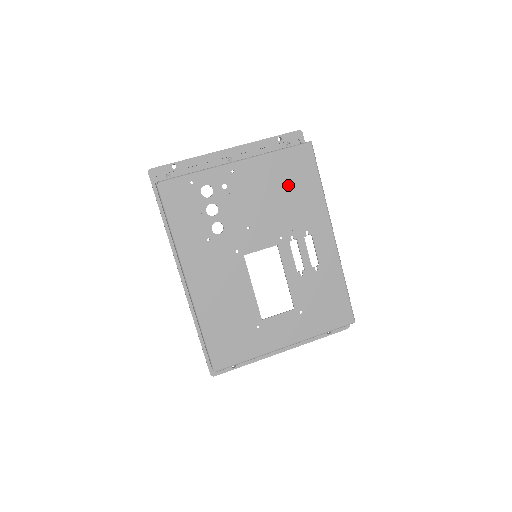
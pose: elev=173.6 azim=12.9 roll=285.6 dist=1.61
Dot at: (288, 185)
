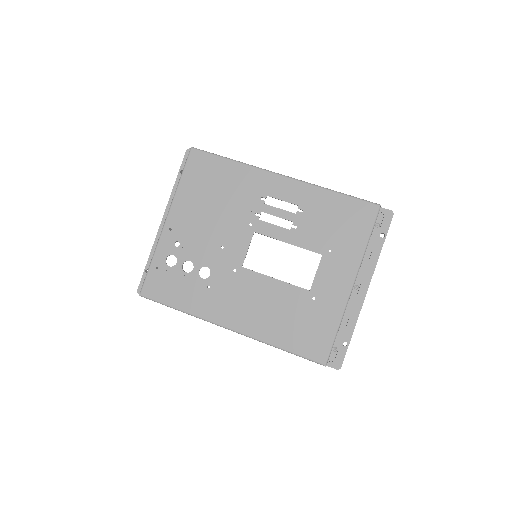
Dot at: (211, 190)
